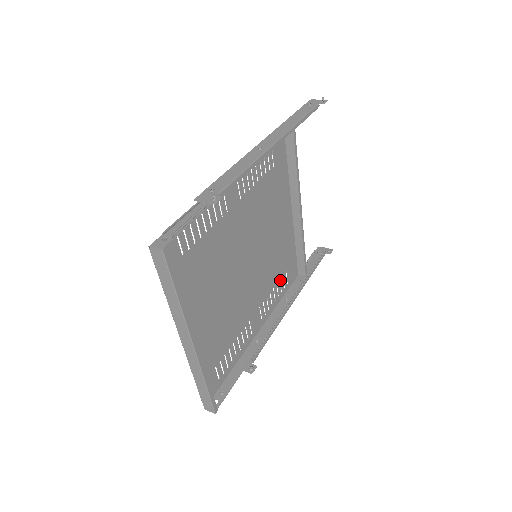
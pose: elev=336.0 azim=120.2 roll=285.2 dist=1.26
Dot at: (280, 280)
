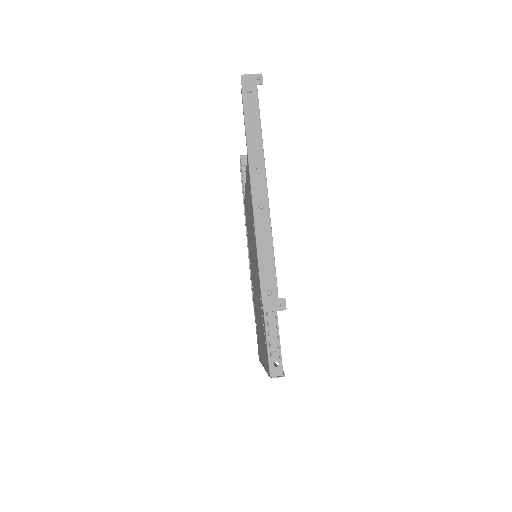
Dot at: occluded
